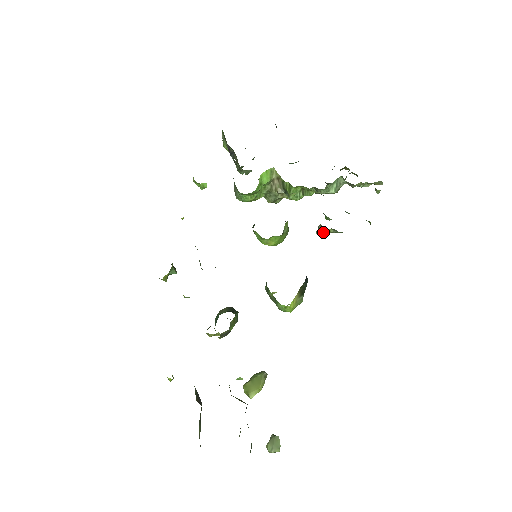
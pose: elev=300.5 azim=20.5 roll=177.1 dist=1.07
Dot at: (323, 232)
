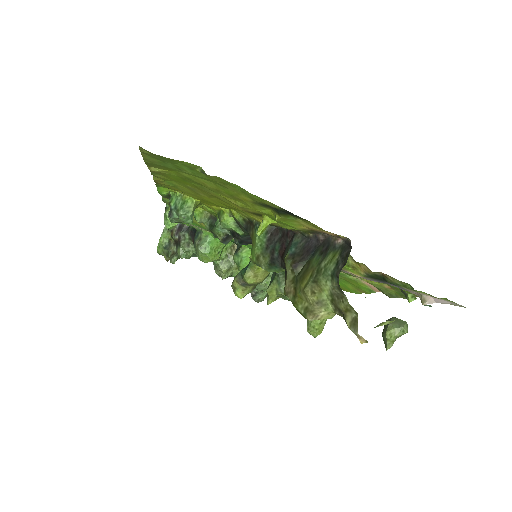
Dot at: occluded
